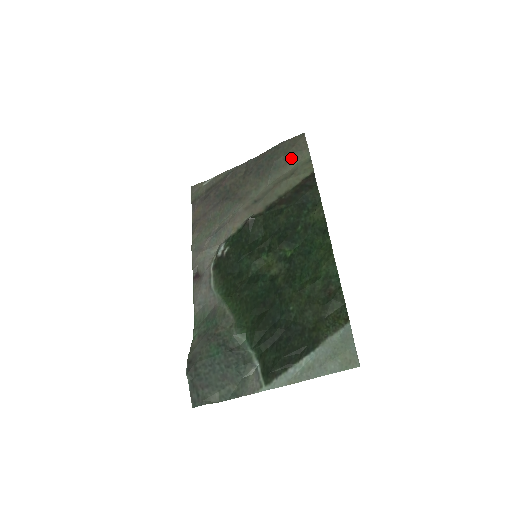
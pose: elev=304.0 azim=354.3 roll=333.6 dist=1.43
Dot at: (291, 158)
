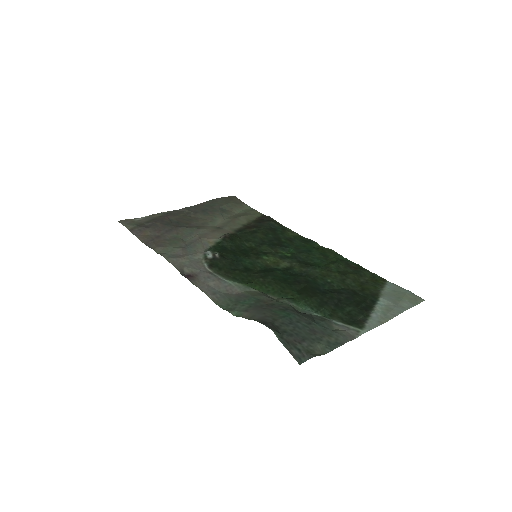
Dot at: (234, 206)
